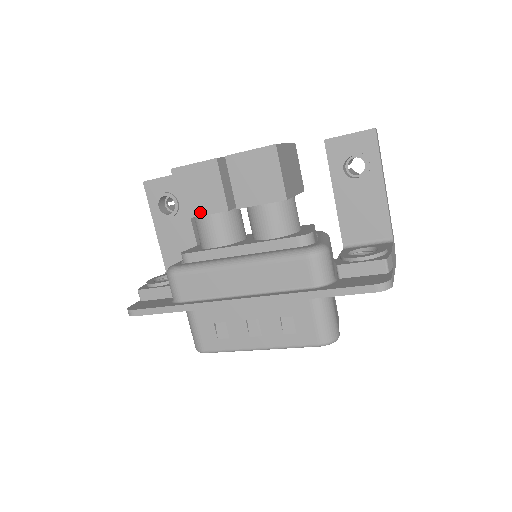
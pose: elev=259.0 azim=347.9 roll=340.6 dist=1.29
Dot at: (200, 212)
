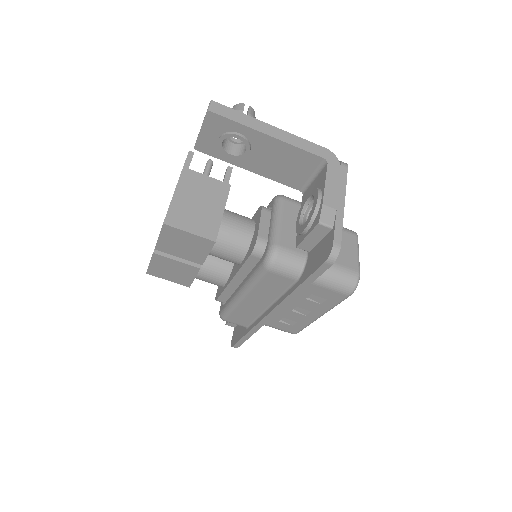
Dot at: (190, 279)
